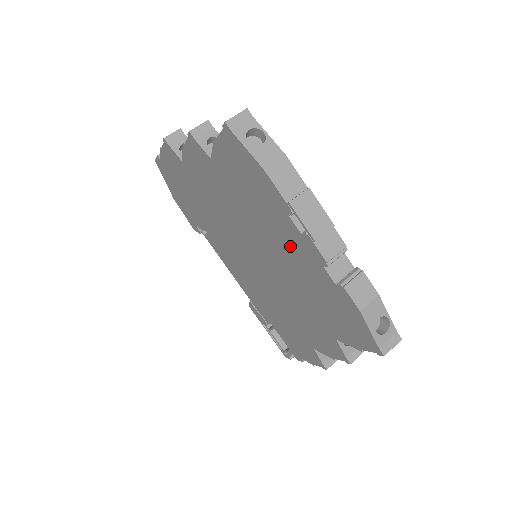
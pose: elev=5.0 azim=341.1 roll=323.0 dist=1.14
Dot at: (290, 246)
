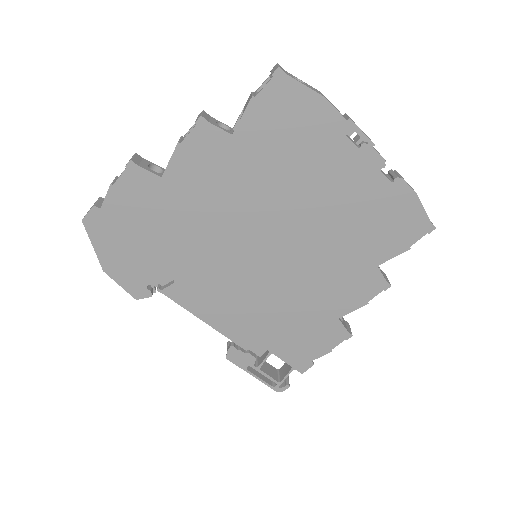
Dot at: (338, 178)
